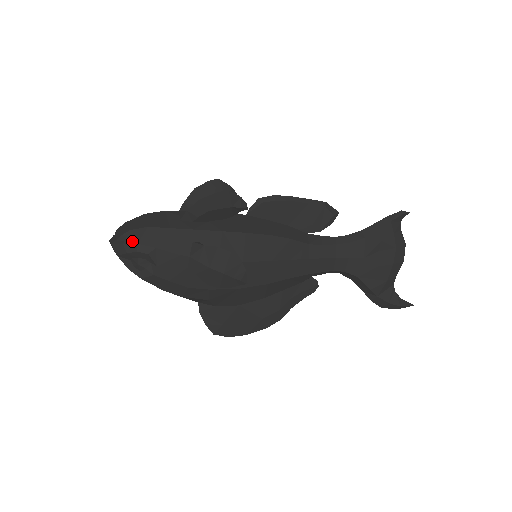
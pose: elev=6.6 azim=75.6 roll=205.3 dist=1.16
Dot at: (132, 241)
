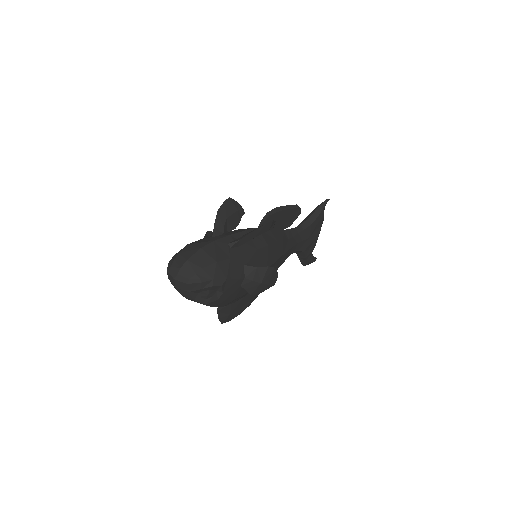
Dot at: (207, 278)
